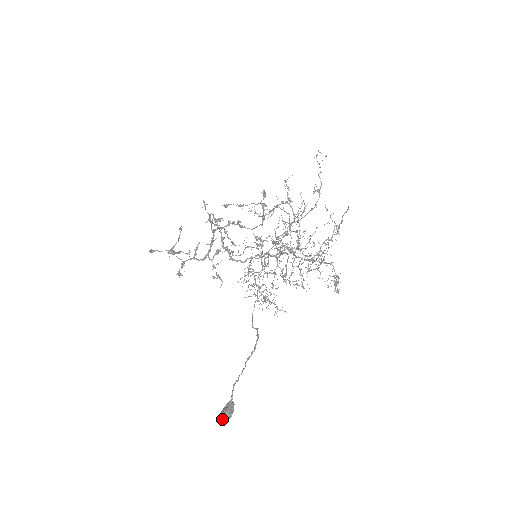
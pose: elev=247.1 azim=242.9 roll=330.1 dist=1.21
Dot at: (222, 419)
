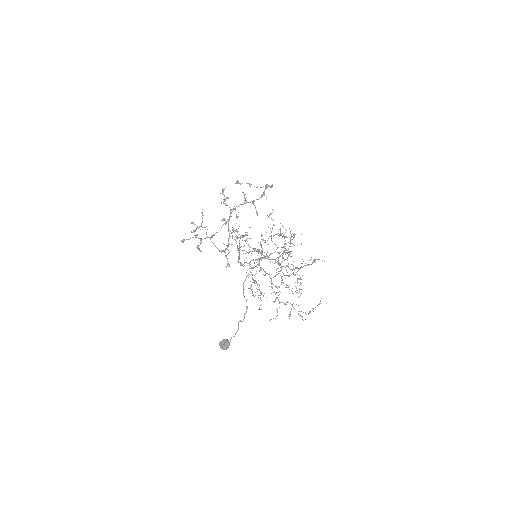
Dot at: occluded
